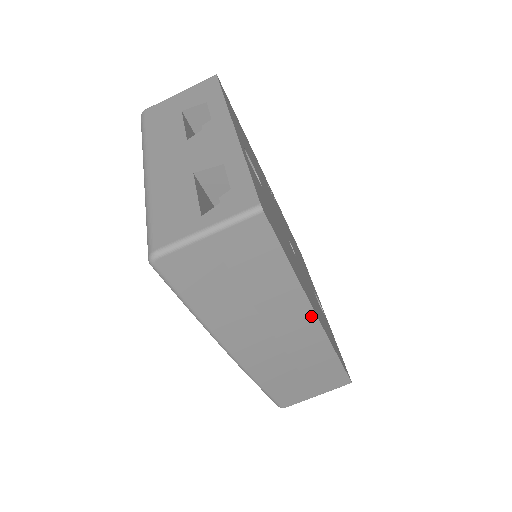
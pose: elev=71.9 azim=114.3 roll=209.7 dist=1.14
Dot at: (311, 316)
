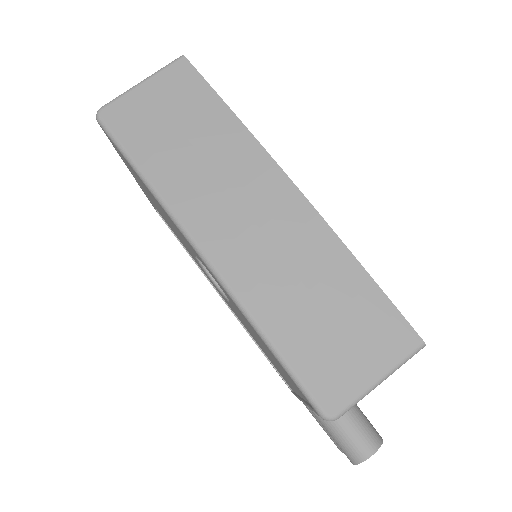
Dot at: (277, 172)
